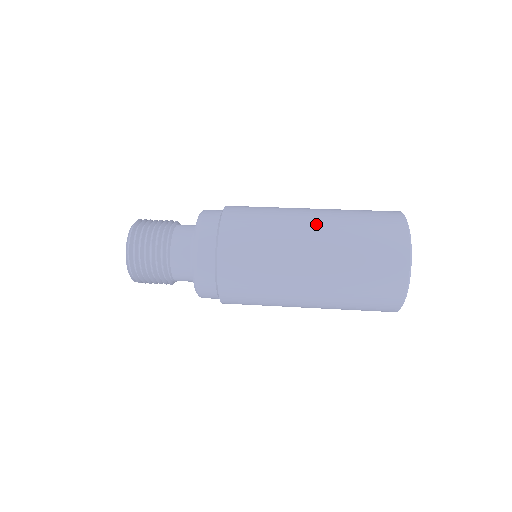
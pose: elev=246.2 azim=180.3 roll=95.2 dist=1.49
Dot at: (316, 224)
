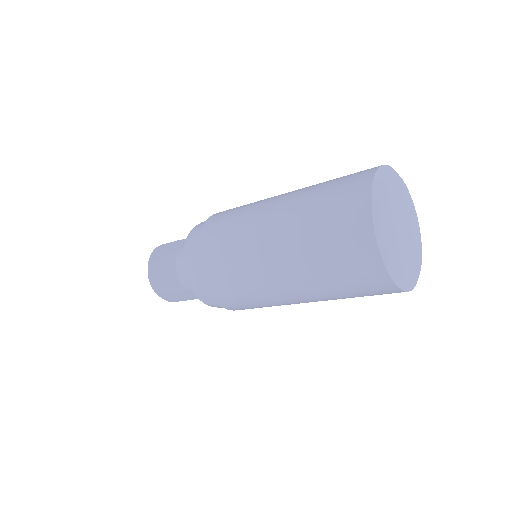
Dot at: (275, 246)
